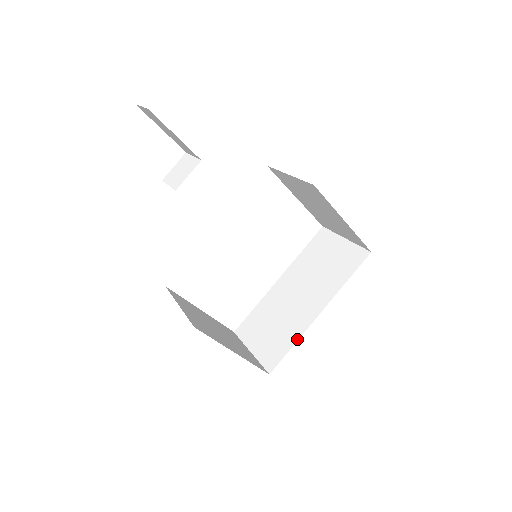
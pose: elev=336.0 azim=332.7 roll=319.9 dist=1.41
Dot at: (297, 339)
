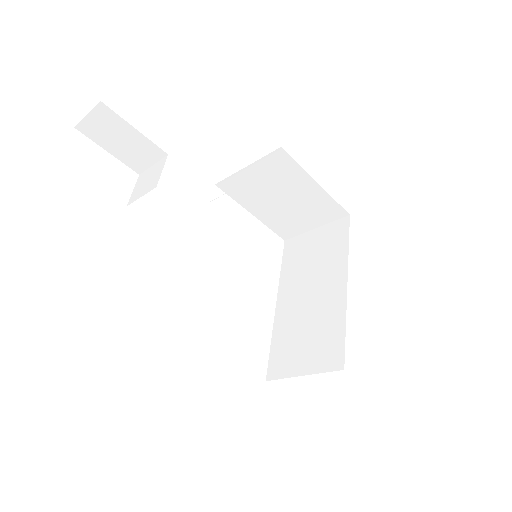
Dot at: (344, 319)
